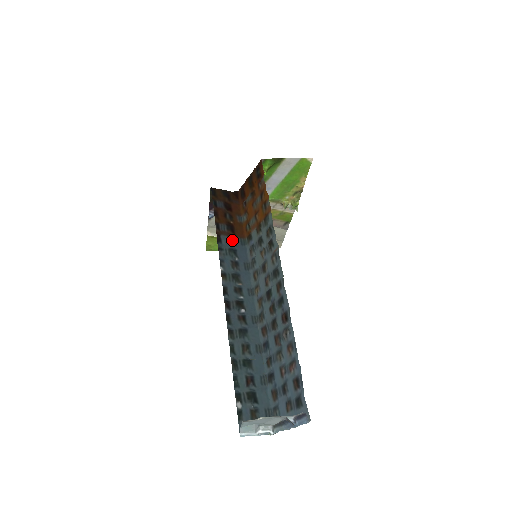
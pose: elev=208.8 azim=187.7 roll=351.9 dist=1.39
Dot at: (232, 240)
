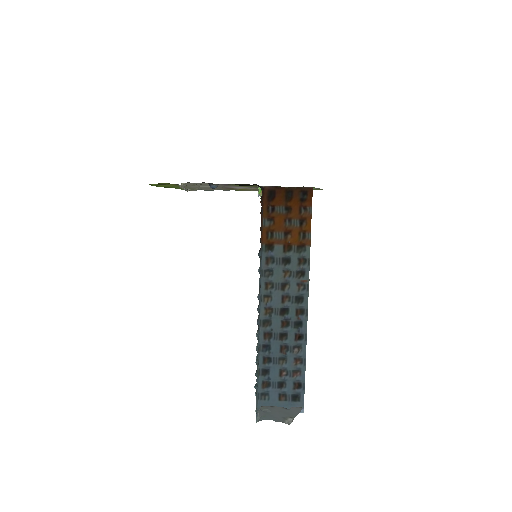
Dot at: occluded
